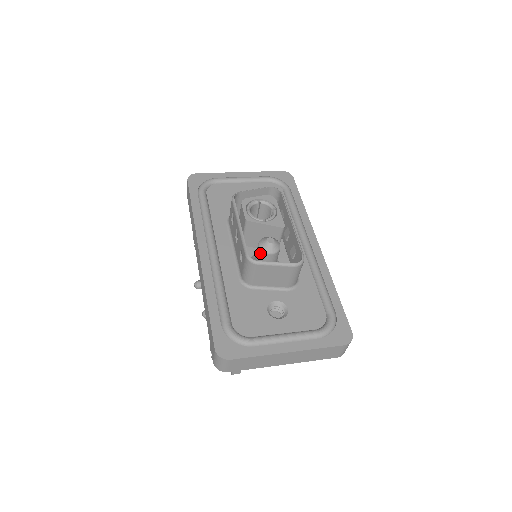
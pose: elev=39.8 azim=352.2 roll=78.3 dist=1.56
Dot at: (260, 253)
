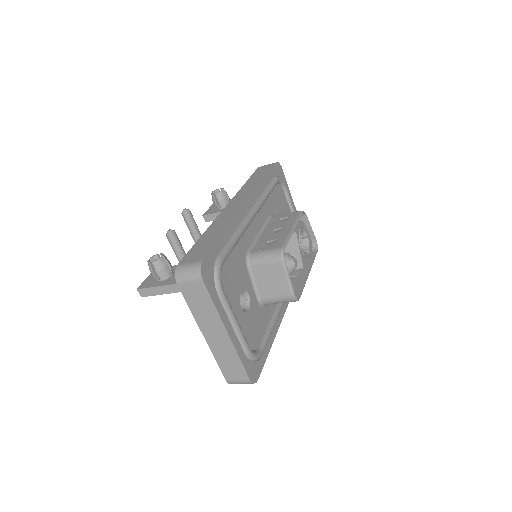
Dot at: occluded
